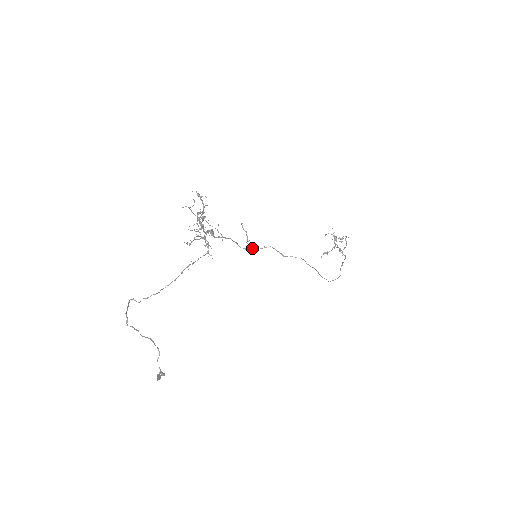
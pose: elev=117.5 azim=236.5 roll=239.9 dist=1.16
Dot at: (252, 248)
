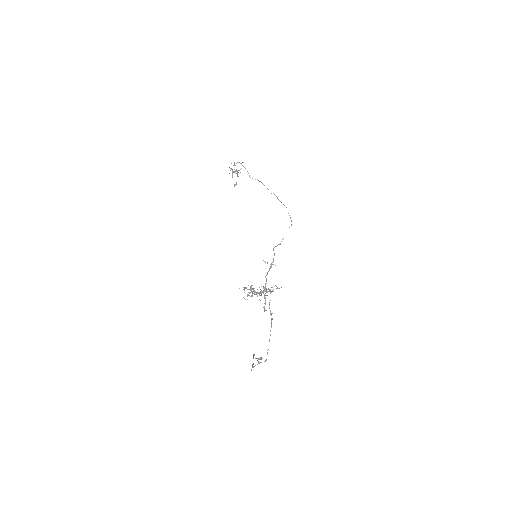
Dot at: occluded
